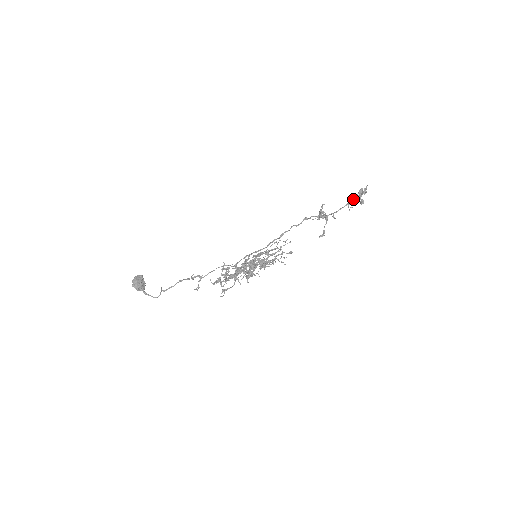
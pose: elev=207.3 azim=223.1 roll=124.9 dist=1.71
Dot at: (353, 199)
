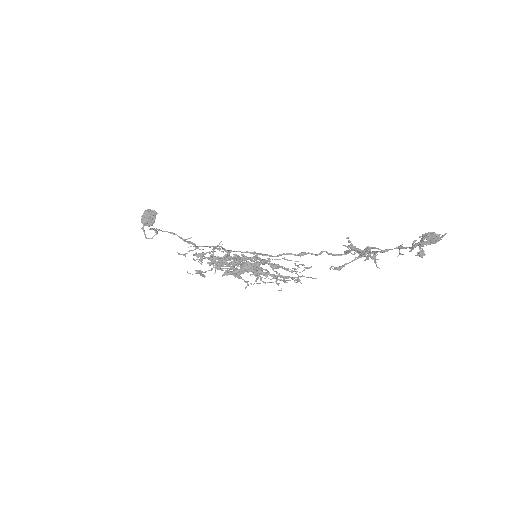
Dot at: (413, 244)
